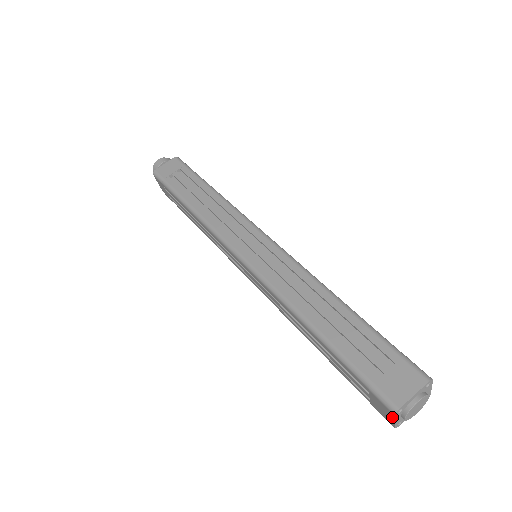
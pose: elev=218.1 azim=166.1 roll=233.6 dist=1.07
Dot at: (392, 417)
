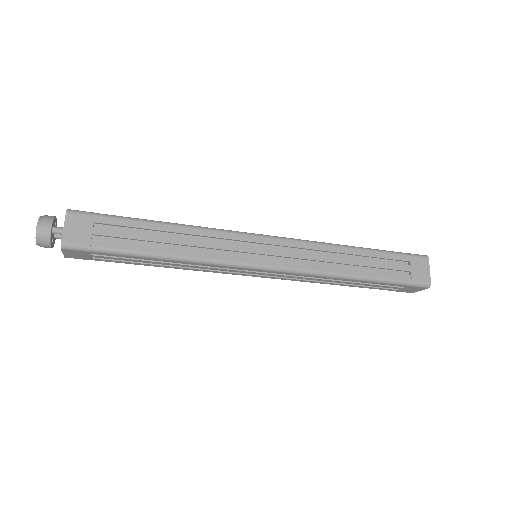
Dot at: occluded
